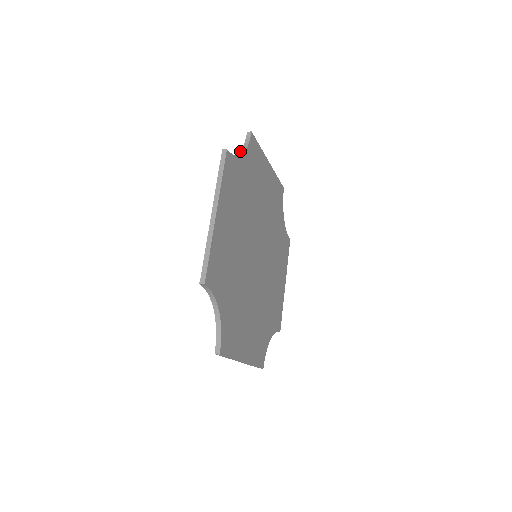
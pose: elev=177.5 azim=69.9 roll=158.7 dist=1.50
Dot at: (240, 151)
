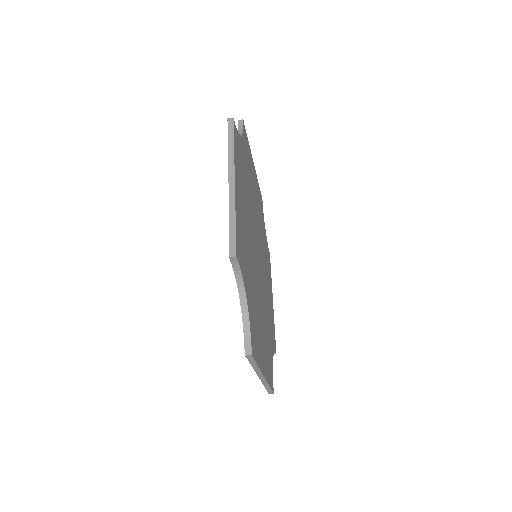
Dot at: occluded
